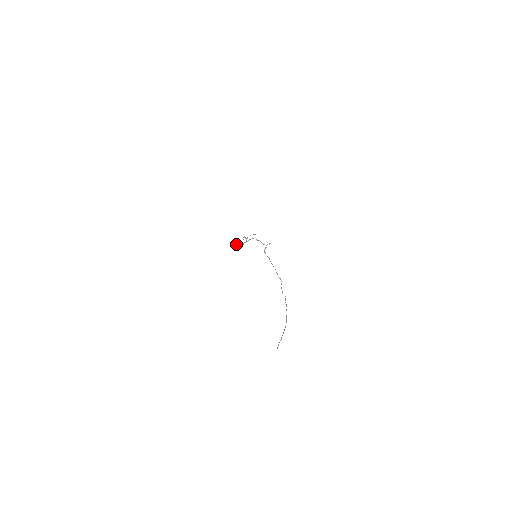
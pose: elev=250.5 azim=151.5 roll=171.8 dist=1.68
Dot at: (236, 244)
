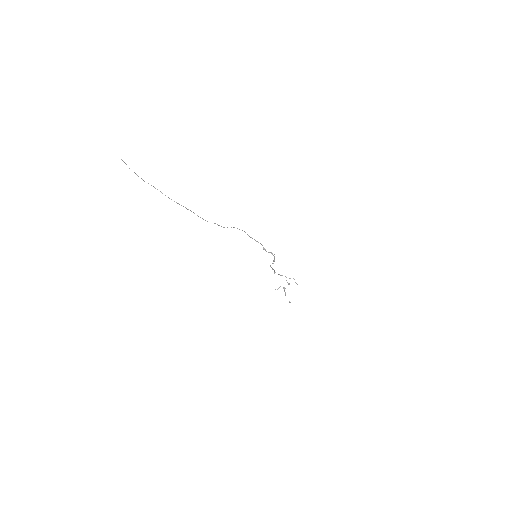
Dot at: (280, 286)
